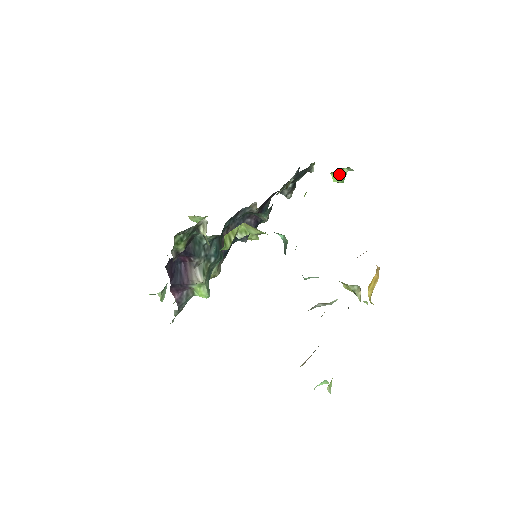
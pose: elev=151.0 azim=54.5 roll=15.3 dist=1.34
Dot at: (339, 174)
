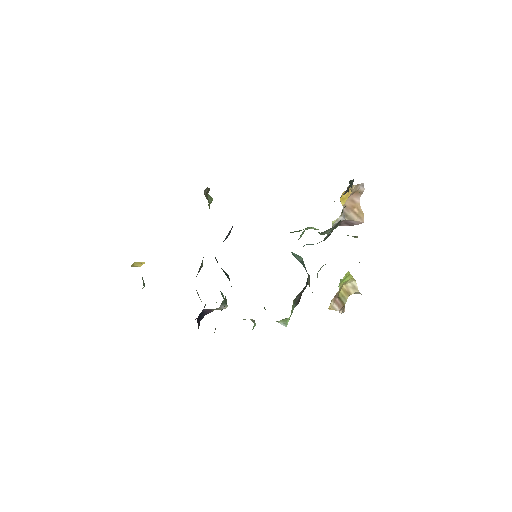
Dot at: occluded
